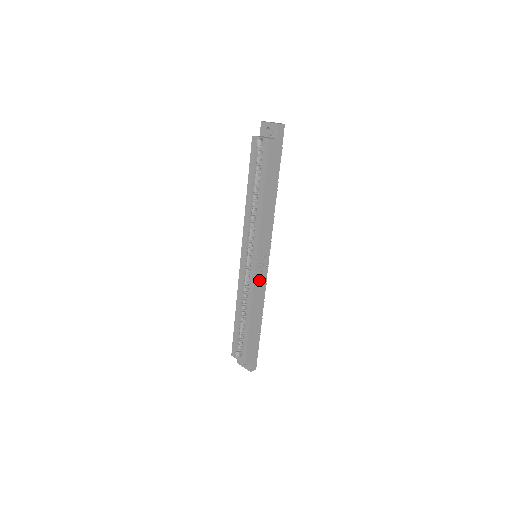
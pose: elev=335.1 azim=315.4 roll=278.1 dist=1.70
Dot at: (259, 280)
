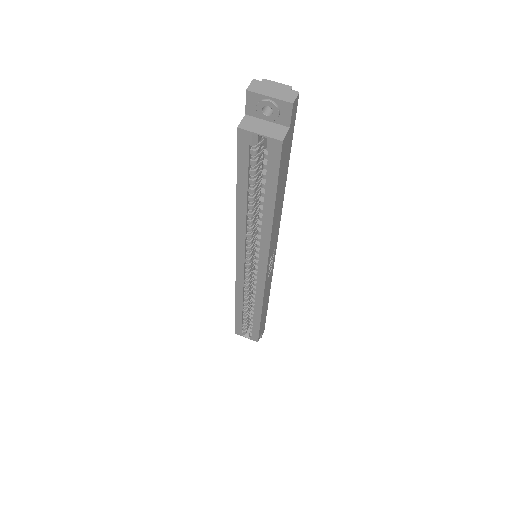
Dot at: (267, 282)
